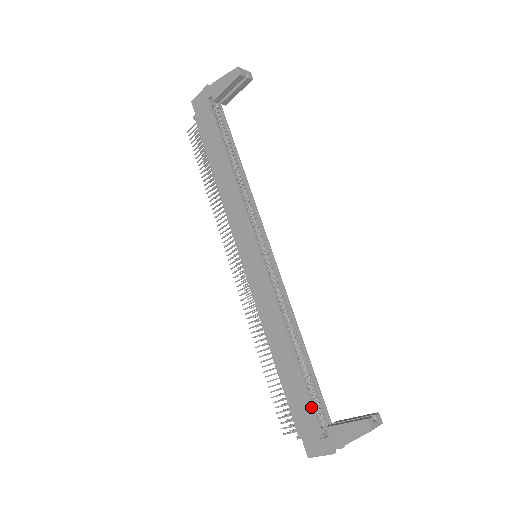
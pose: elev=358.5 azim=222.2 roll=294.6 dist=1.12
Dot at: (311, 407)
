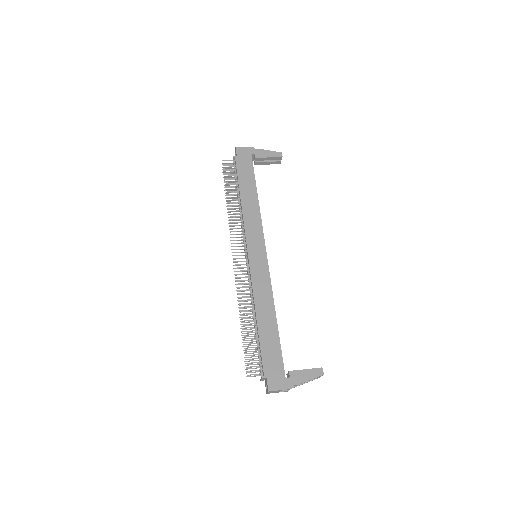
Dot at: (281, 357)
